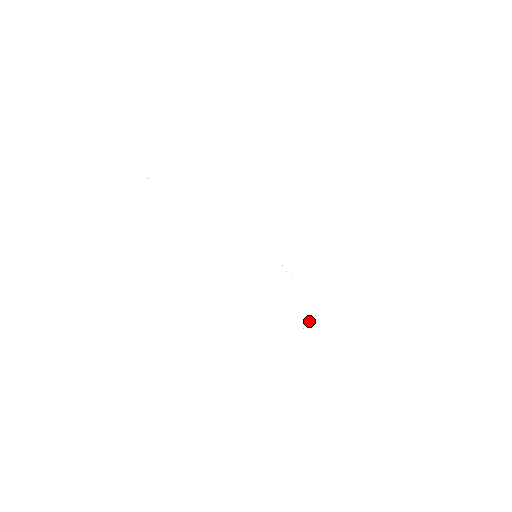
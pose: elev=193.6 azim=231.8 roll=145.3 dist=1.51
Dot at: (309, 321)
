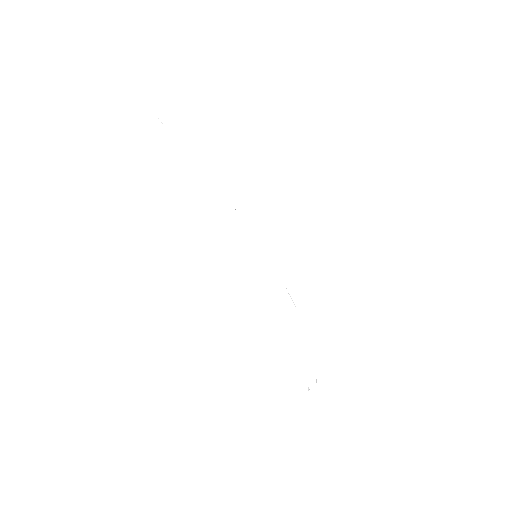
Dot at: occluded
